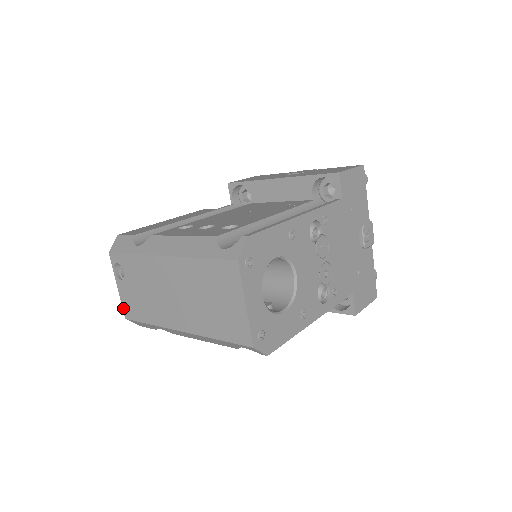
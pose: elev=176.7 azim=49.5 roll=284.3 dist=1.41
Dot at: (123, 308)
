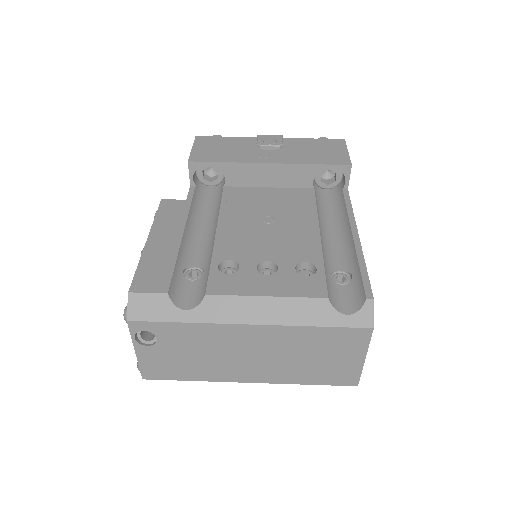
Dot at: (142, 371)
